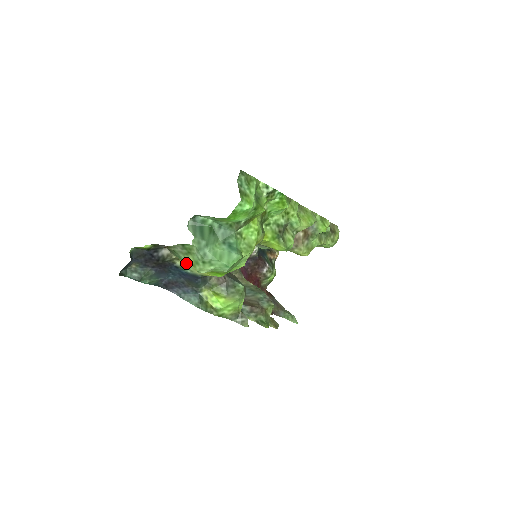
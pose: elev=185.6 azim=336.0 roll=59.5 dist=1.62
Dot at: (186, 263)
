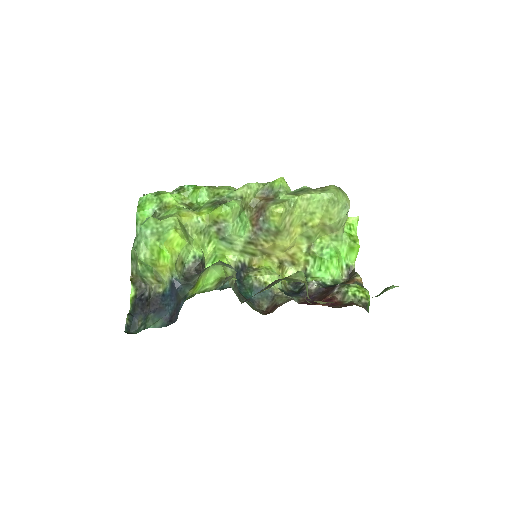
Dot at: (163, 283)
